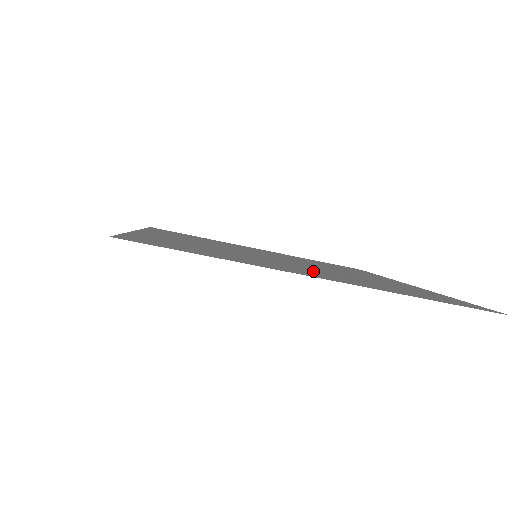
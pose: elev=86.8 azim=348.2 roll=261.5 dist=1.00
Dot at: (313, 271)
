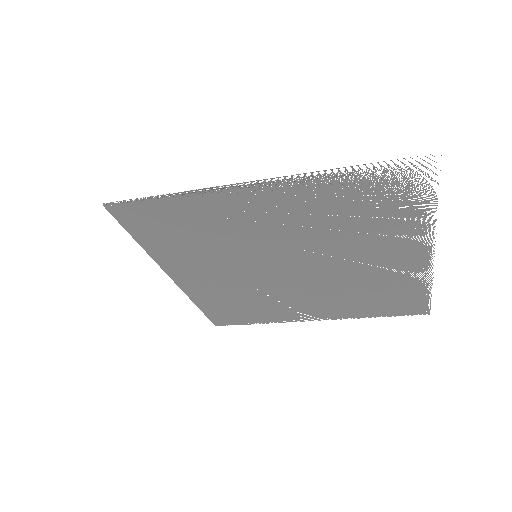
Dot at: (278, 218)
